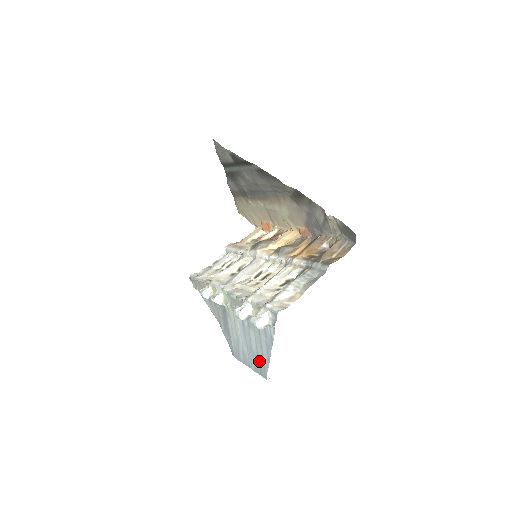
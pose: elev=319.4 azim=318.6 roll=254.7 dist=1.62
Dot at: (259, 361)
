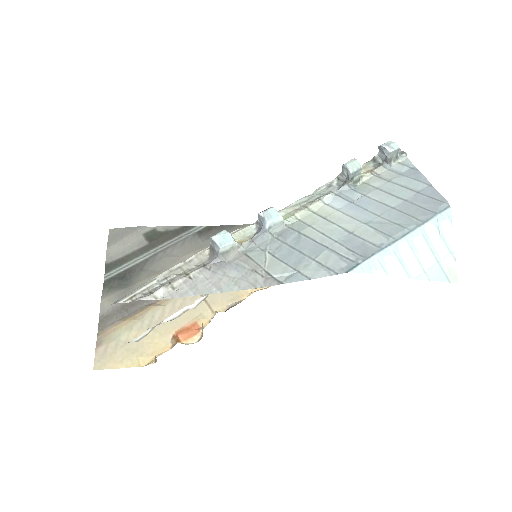
Dot at: (417, 202)
